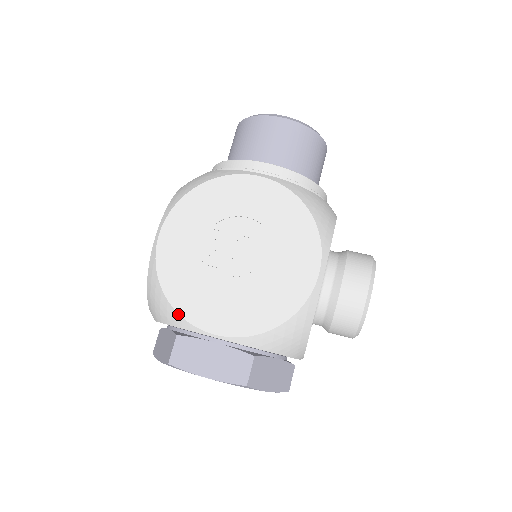
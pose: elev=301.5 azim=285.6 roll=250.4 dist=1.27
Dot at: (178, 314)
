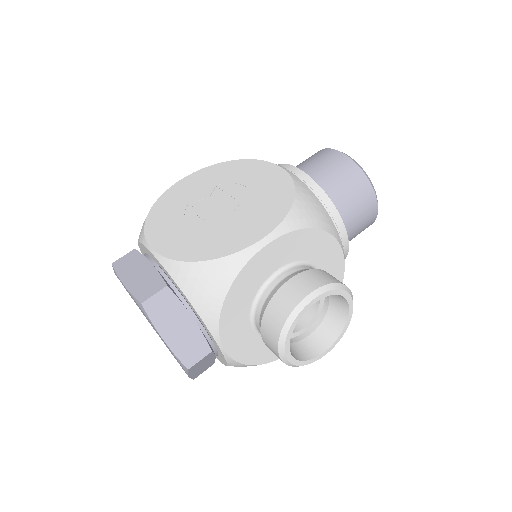
Dot at: (144, 227)
